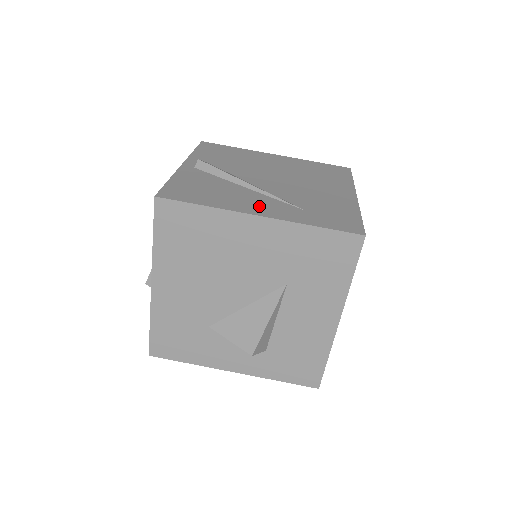
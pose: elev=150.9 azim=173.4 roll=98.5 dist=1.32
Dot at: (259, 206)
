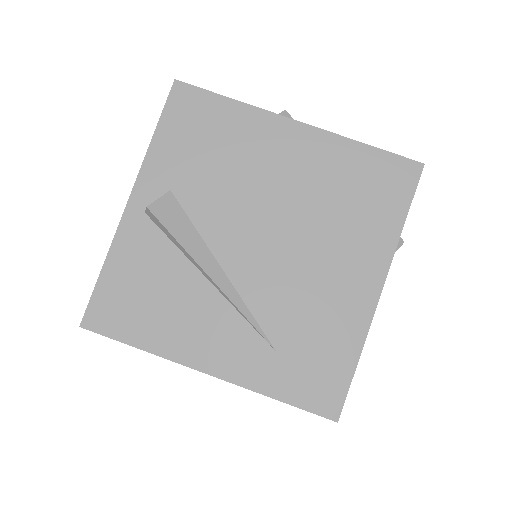
Dot at: (213, 344)
